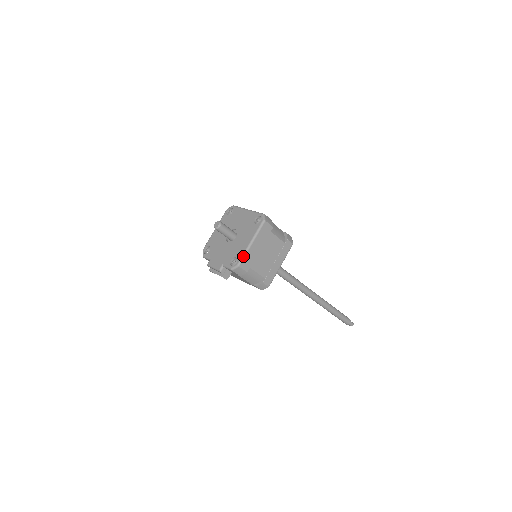
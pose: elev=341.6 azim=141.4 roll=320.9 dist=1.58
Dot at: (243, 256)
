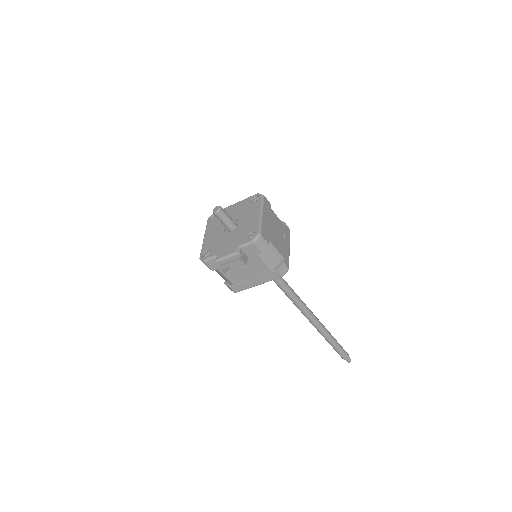
Dot at: (260, 225)
